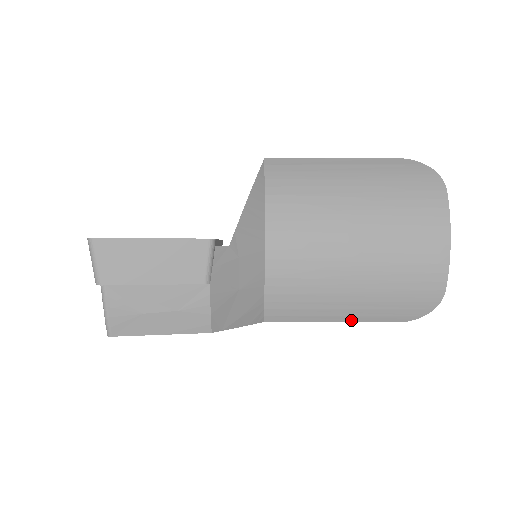
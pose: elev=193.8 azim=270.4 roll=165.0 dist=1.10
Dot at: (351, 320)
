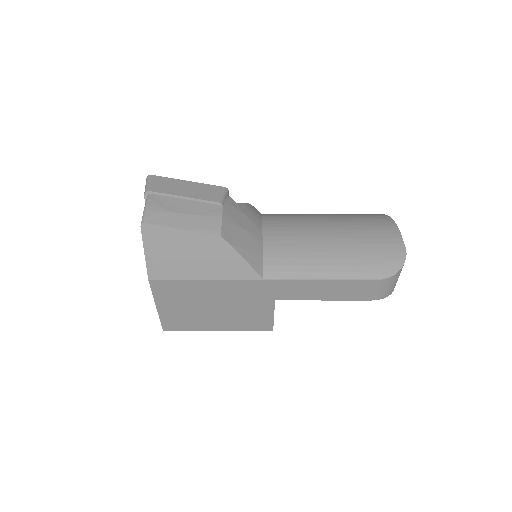
Dot at: (337, 277)
